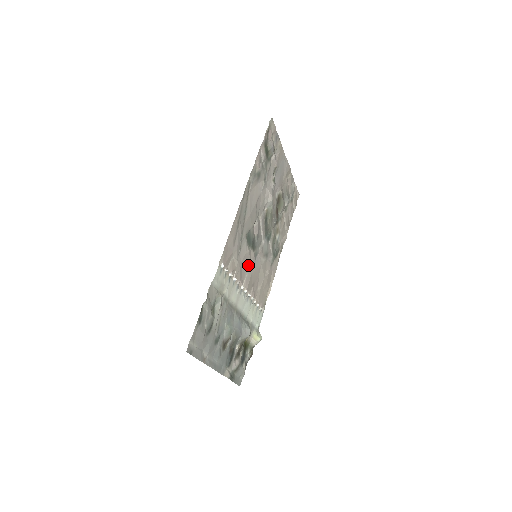
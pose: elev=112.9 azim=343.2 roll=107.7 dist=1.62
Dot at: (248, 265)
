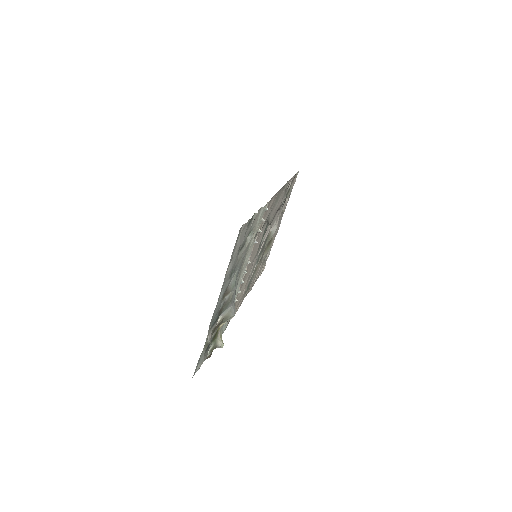
Dot at: (254, 252)
